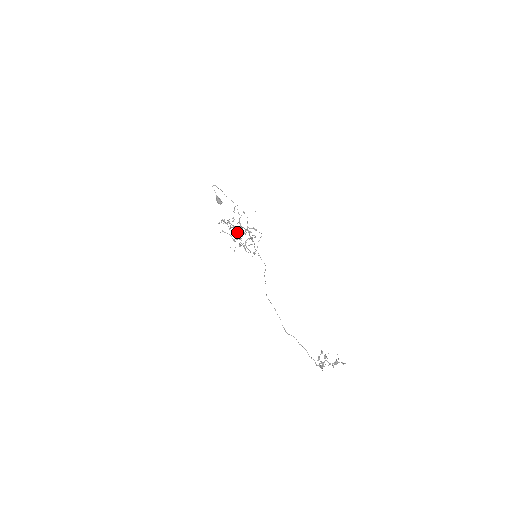
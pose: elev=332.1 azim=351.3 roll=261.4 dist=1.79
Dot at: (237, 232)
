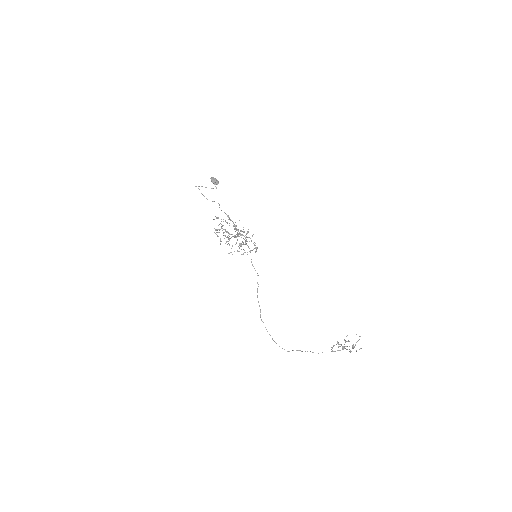
Dot at: occluded
